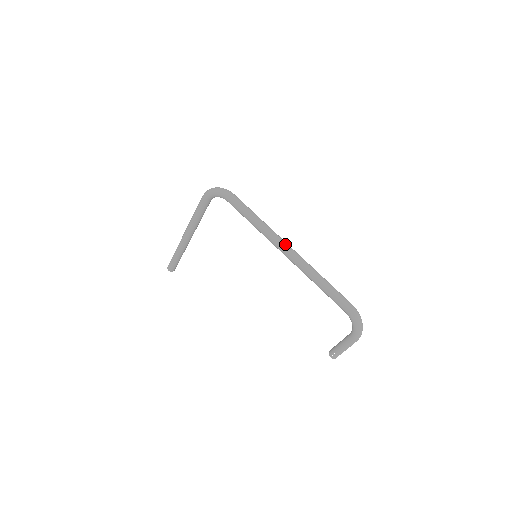
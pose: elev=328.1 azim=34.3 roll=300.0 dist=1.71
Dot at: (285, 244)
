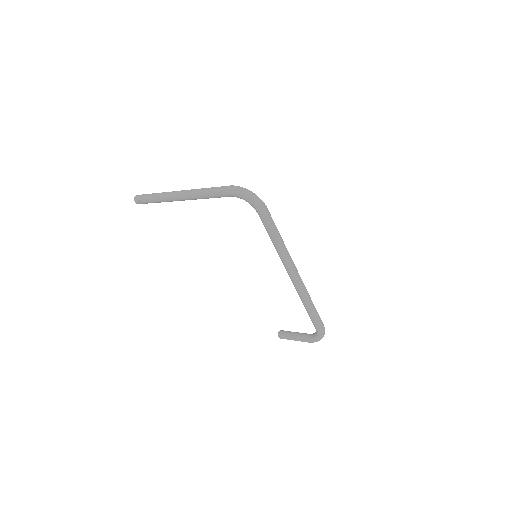
Dot at: (295, 270)
